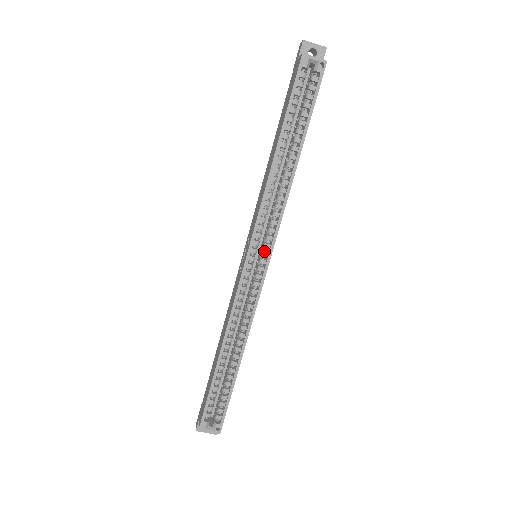
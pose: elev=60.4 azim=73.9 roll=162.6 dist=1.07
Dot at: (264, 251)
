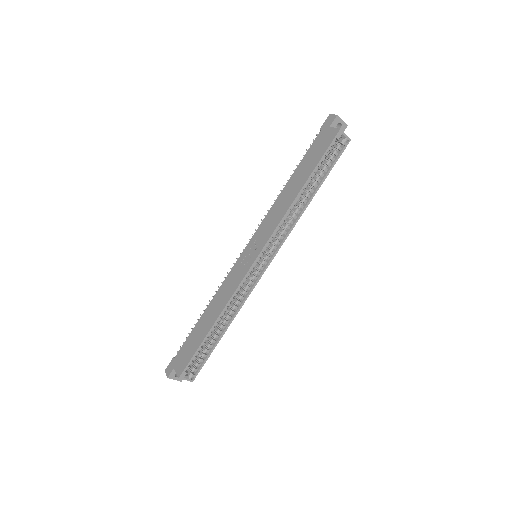
Dot at: (268, 256)
